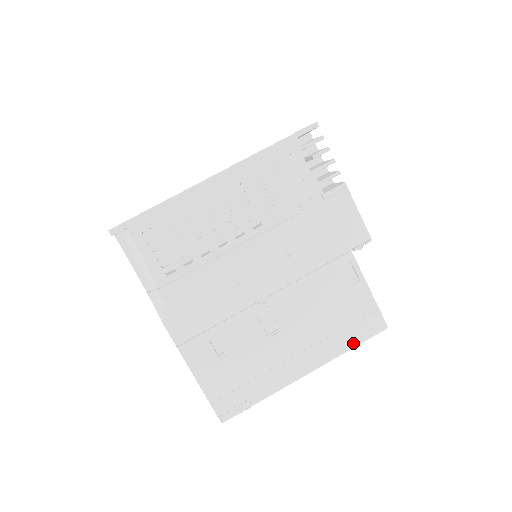
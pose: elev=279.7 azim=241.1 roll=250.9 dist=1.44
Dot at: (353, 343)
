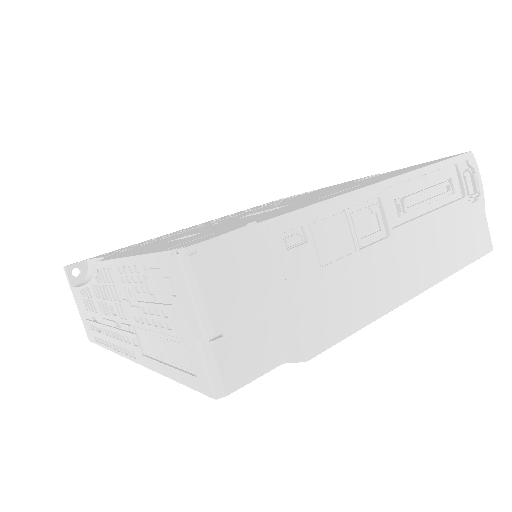
Dot at: occluded
